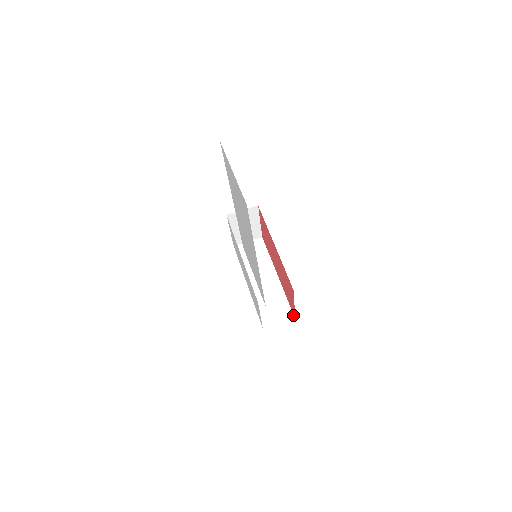
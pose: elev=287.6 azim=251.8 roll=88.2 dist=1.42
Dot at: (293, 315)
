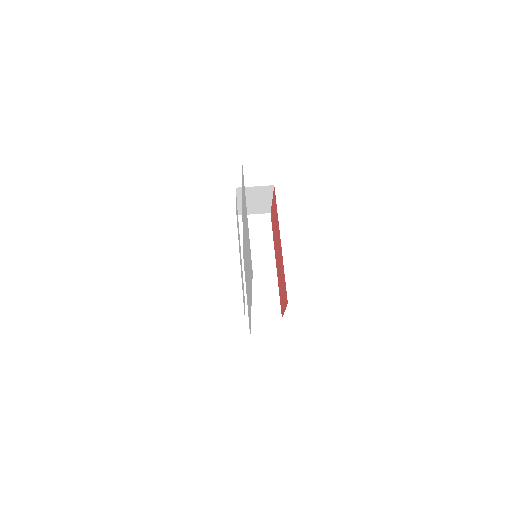
Dot at: (281, 314)
